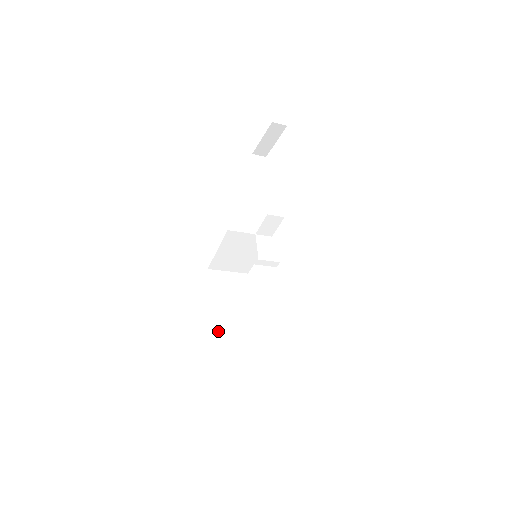
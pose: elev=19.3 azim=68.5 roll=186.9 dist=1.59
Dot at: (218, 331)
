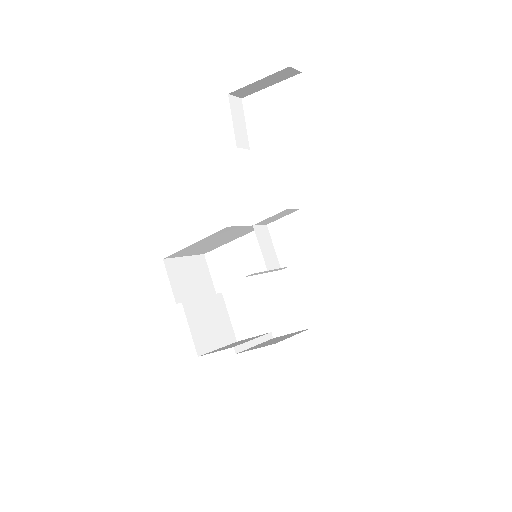
Dot at: (202, 351)
